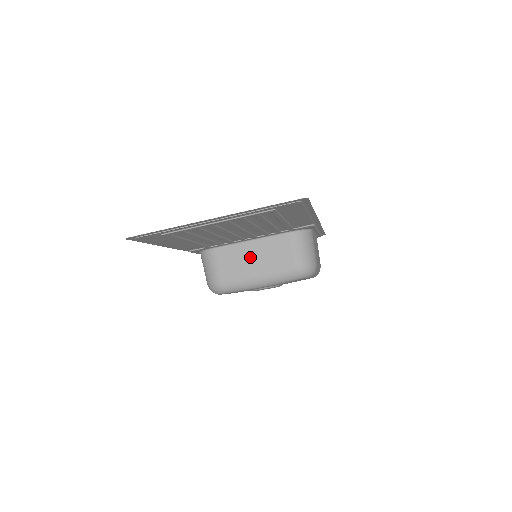
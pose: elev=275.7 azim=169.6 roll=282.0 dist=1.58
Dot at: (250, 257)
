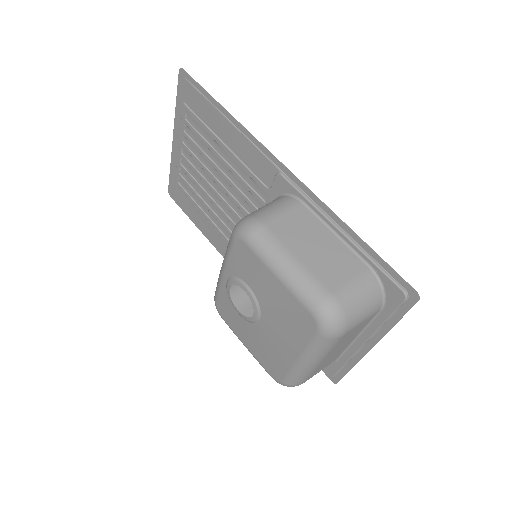
Dot at: occluded
